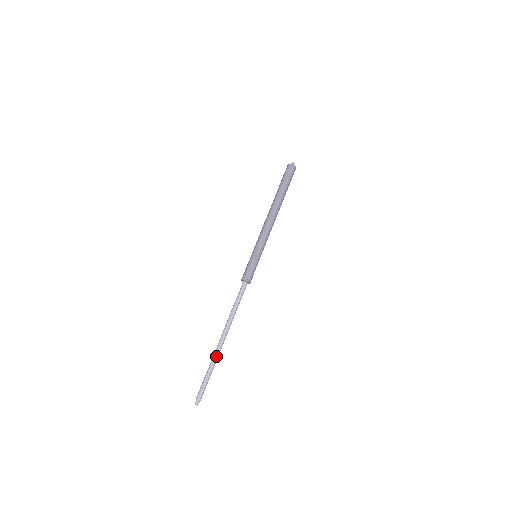
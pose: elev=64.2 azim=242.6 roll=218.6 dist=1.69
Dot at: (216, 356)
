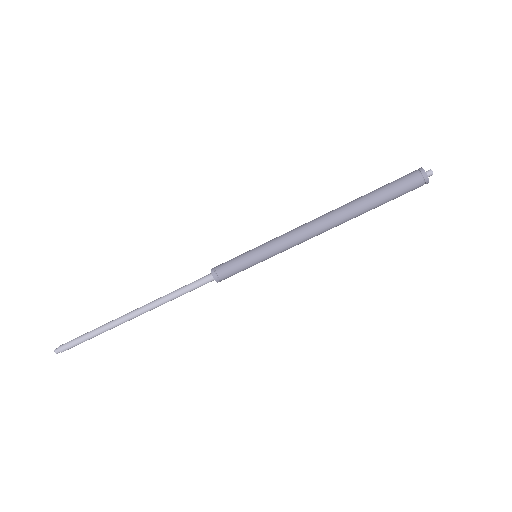
Dot at: (112, 326)
